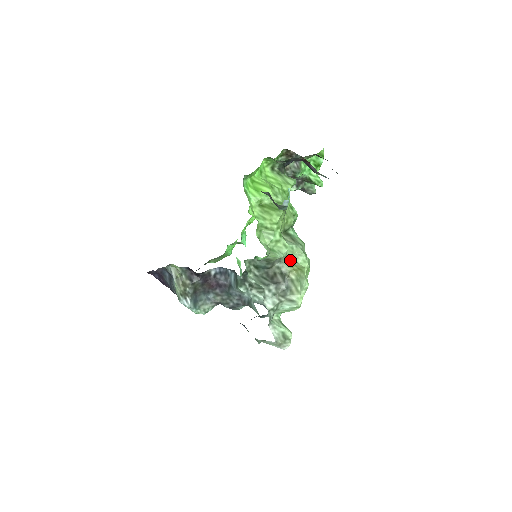
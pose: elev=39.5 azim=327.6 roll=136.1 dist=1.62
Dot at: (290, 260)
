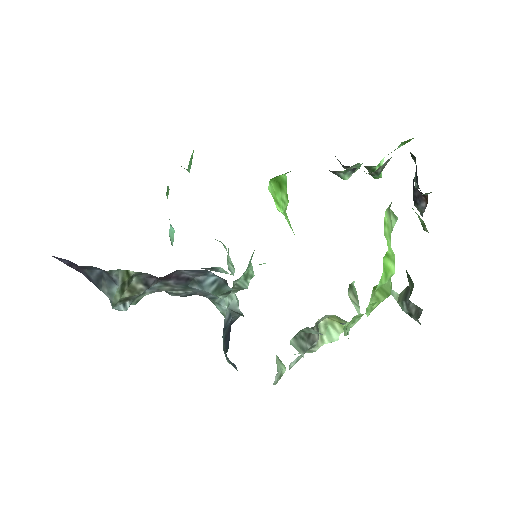
Dot at: (339, 318)
